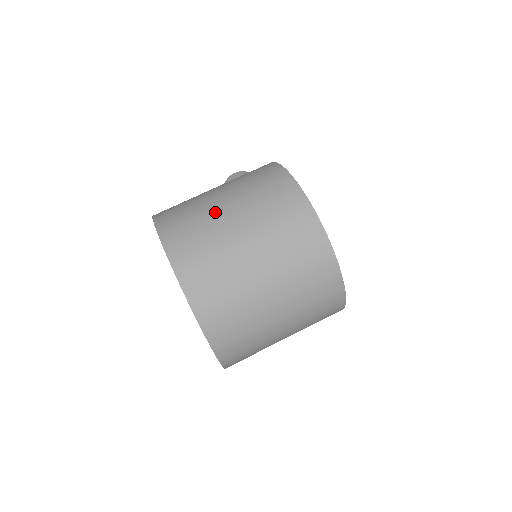
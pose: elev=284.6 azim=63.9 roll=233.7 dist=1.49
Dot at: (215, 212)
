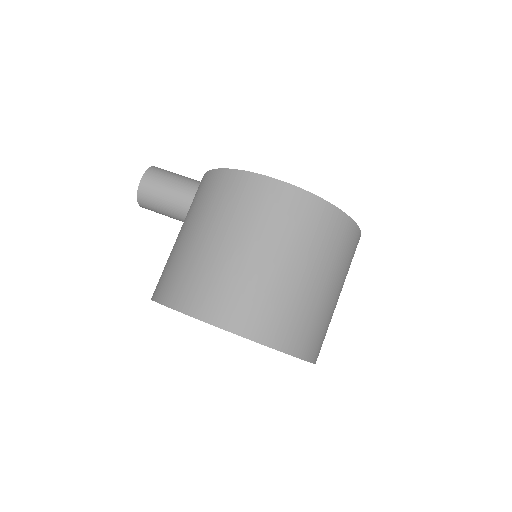
Dot at: (258, 270)
